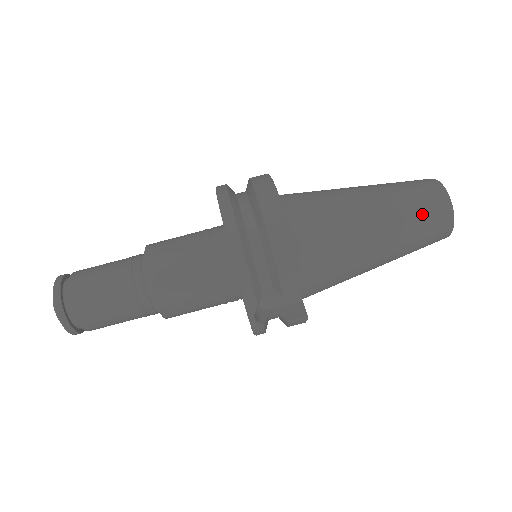
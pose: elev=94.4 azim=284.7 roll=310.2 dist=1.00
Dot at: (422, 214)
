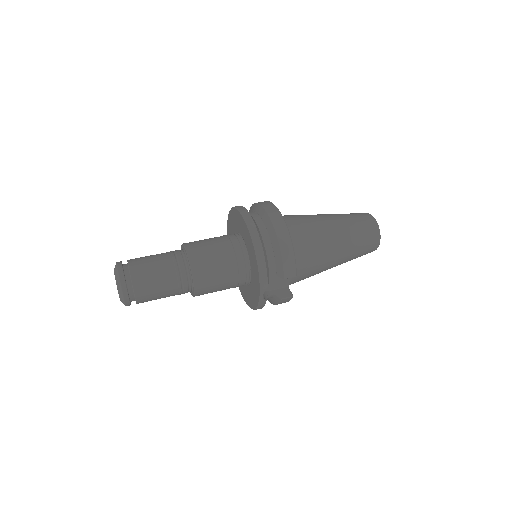
Dot at: (363, 234)
